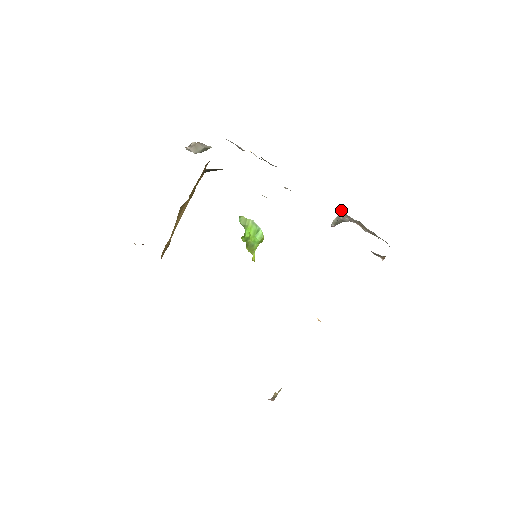
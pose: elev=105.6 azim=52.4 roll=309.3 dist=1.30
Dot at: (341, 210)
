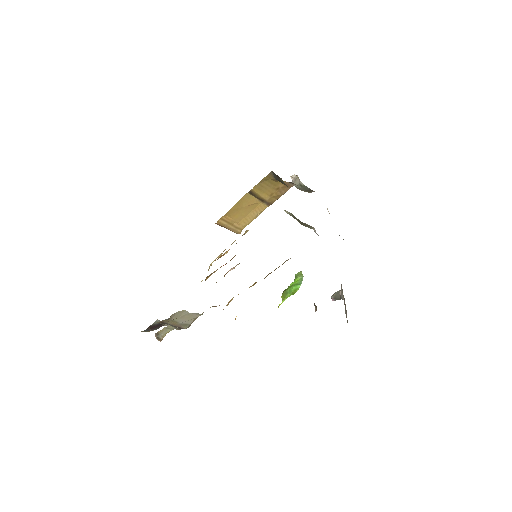
Dot at: occluded
